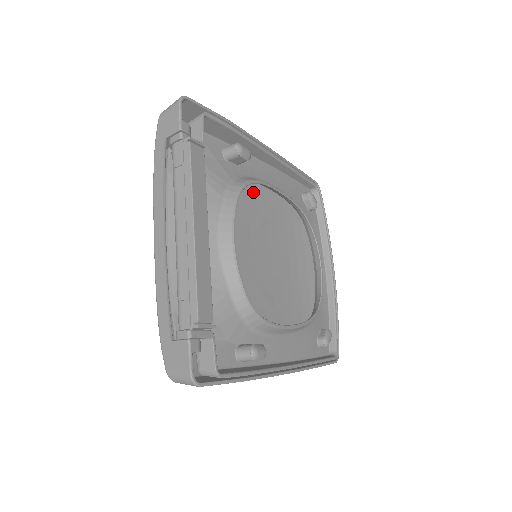
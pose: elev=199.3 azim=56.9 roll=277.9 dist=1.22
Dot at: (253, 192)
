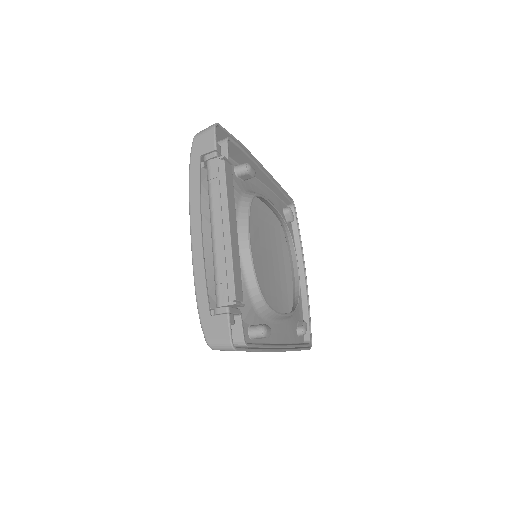
Dot at: occluded
